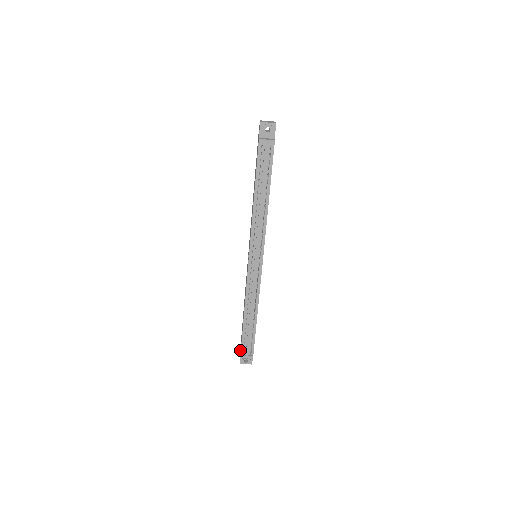
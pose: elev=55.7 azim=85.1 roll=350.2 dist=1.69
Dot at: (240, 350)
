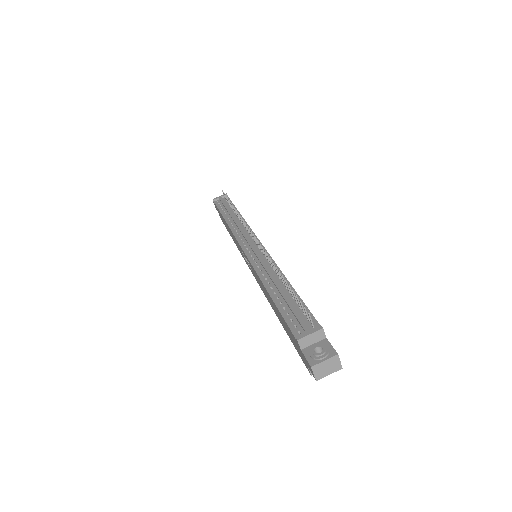
Dot at: occluded
